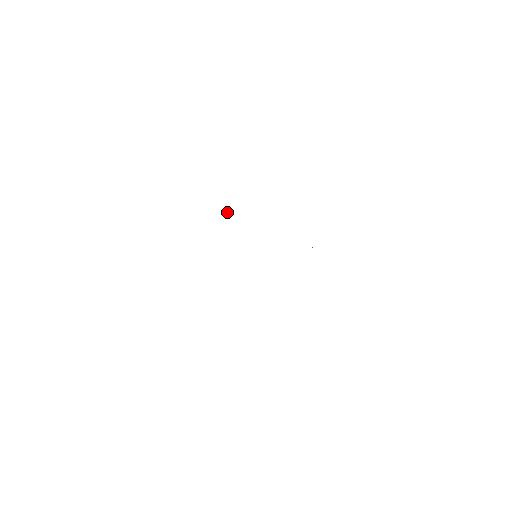
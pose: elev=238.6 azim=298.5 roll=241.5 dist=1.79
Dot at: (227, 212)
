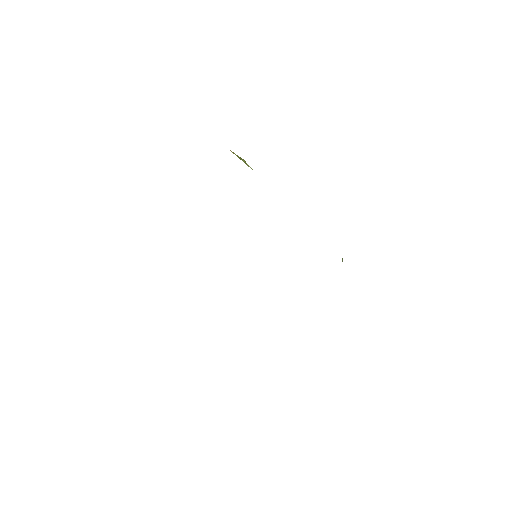
Dot at: occluded
